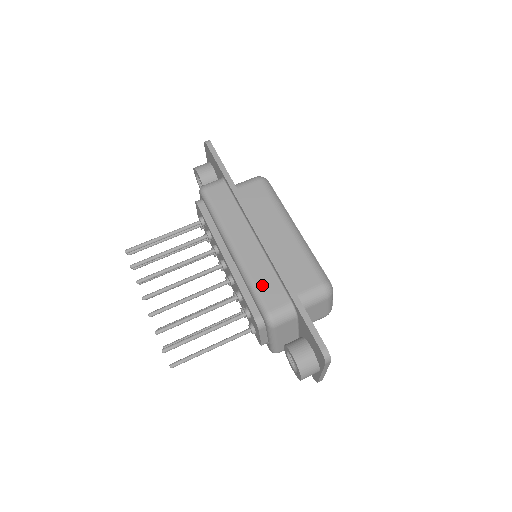
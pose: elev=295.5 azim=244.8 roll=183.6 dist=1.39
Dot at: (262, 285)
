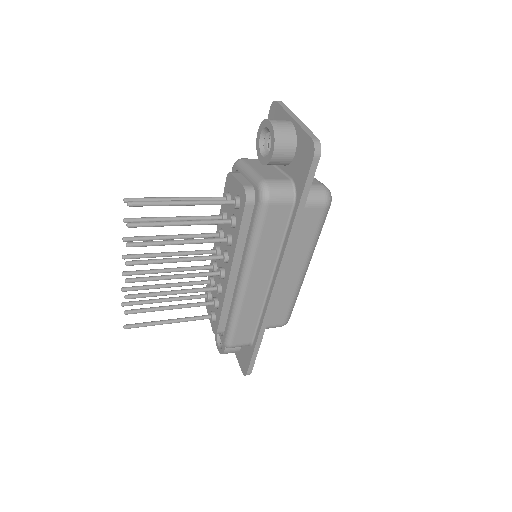
Dot at: occluded
